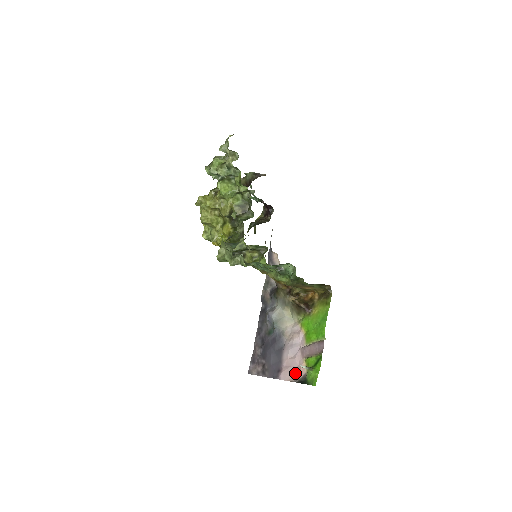
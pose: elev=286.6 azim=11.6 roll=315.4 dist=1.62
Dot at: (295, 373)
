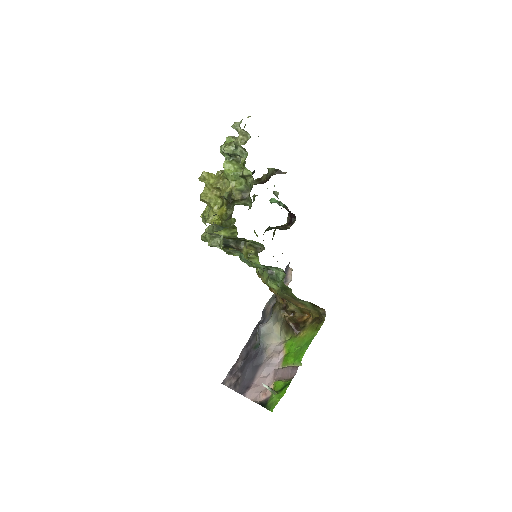
Dot at: (260, 393)
